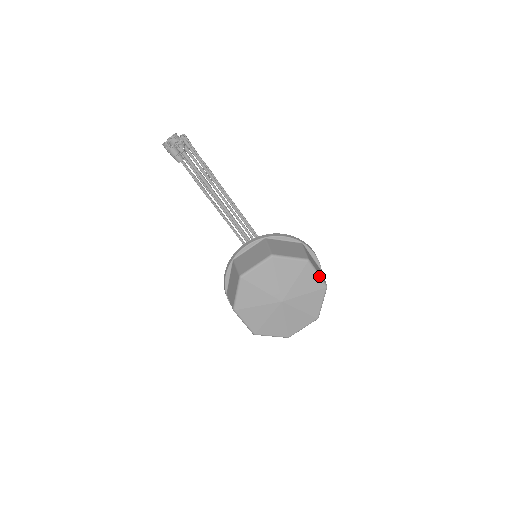
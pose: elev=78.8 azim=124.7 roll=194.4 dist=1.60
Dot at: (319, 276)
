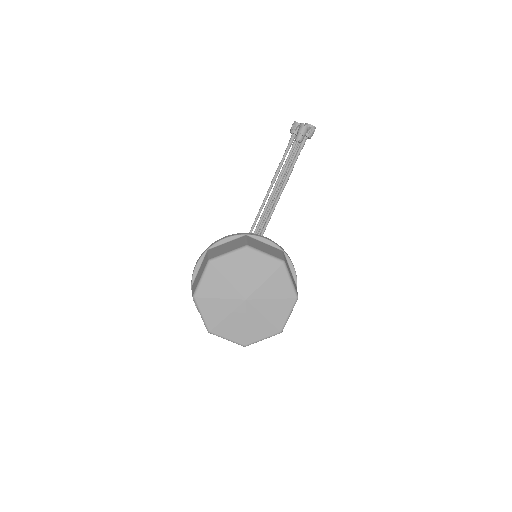
Dot at: (288, 318)
